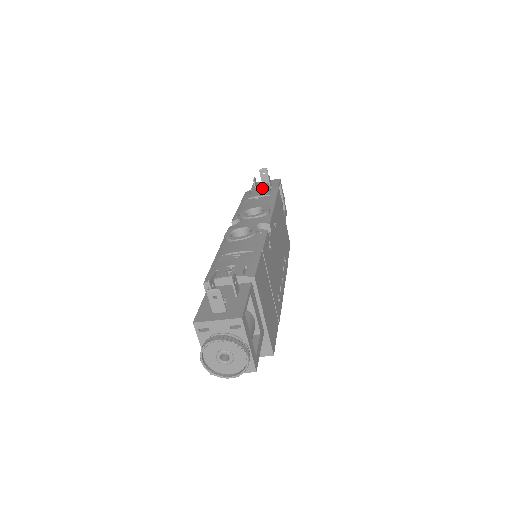
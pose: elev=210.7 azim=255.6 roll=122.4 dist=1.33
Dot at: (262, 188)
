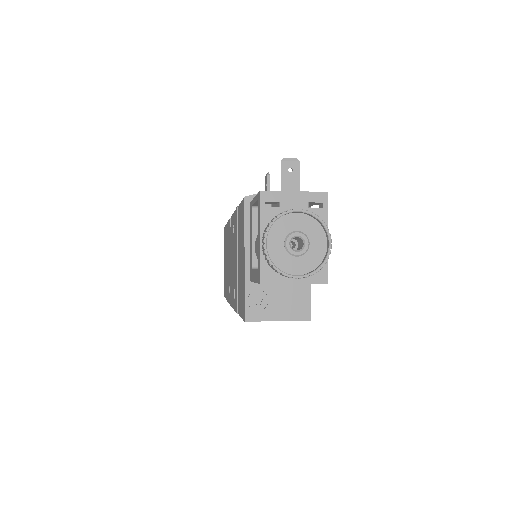
Dot at: occluded
